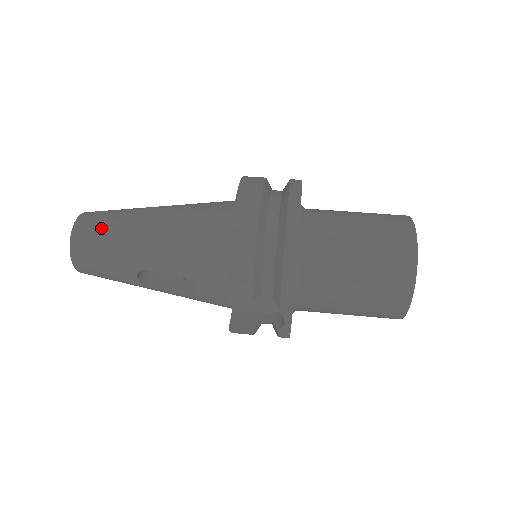
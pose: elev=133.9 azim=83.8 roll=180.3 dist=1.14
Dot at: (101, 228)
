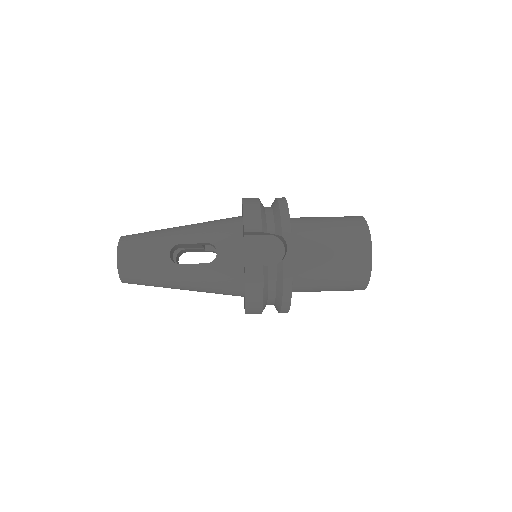
Dot at: (144, 232)
